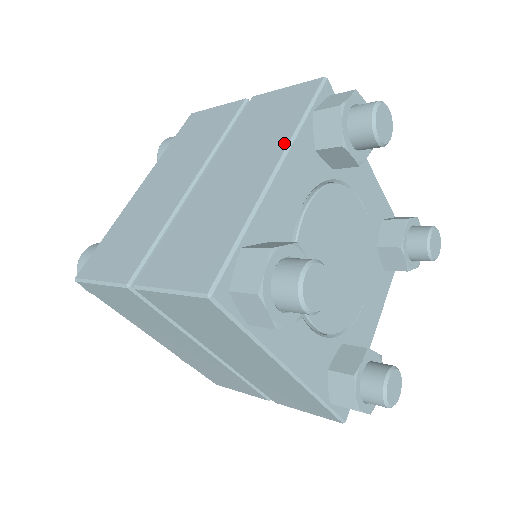
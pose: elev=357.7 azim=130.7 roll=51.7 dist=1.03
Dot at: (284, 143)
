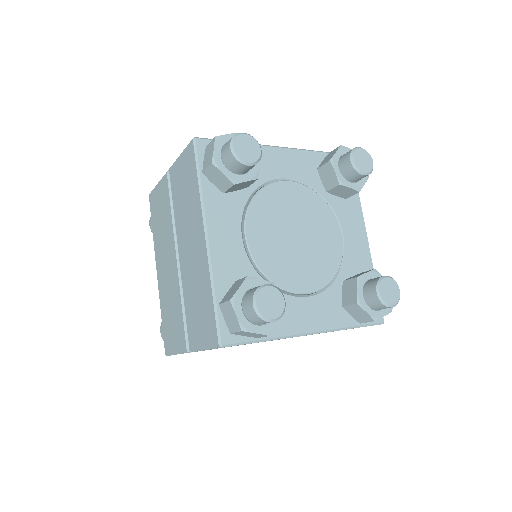
Dot at: (200, 212)
